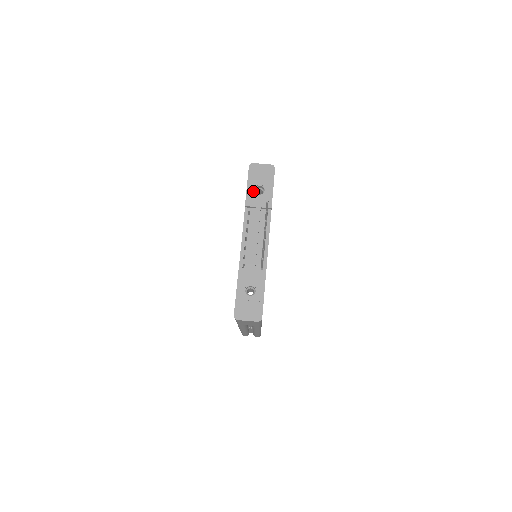
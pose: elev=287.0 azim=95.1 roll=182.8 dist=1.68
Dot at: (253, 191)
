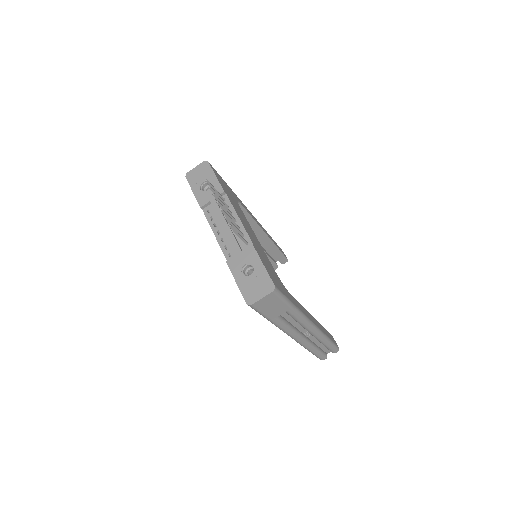
Dot at: (200, 192)
